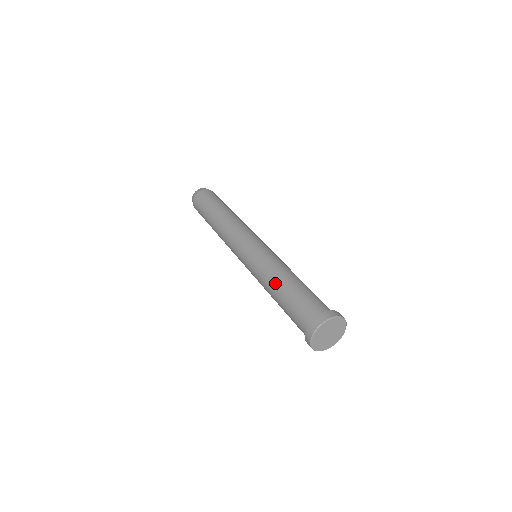
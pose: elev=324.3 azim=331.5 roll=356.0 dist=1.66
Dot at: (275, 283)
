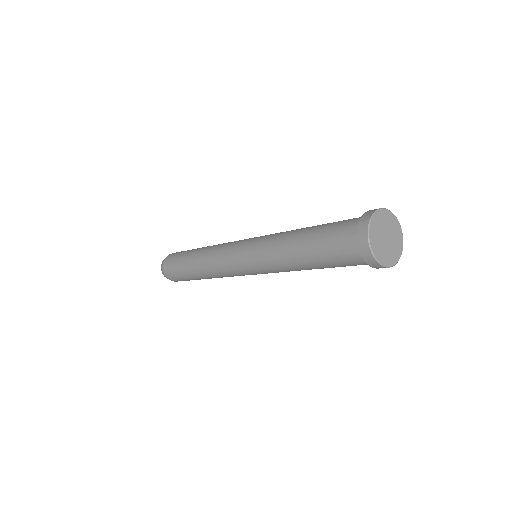
Dot at: occluded
